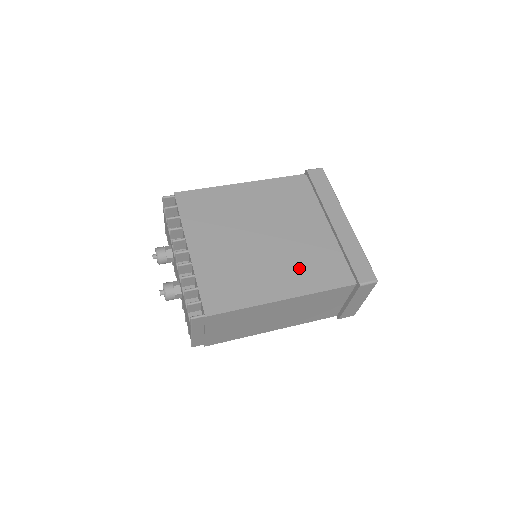
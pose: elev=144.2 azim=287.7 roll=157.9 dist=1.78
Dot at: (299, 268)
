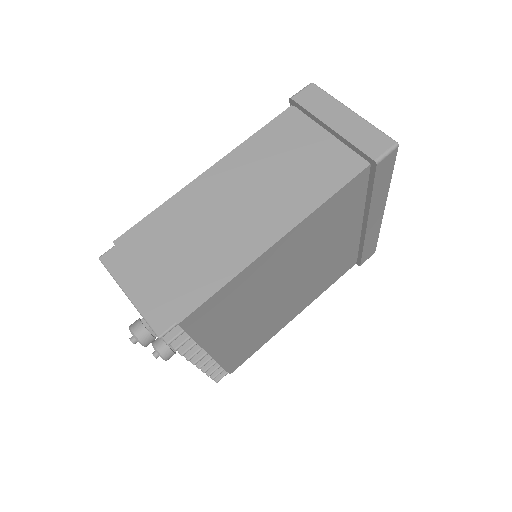
Dot at: (316, 287)
